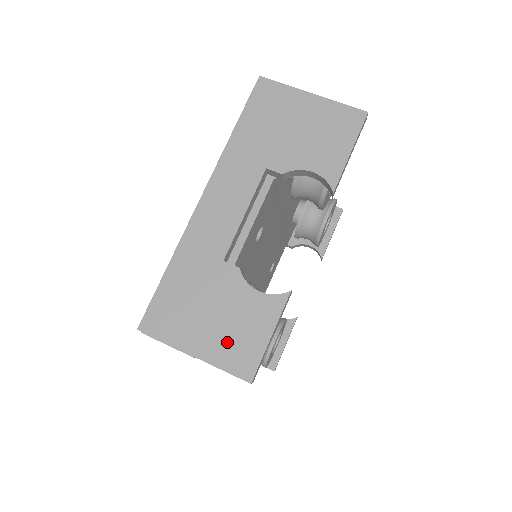
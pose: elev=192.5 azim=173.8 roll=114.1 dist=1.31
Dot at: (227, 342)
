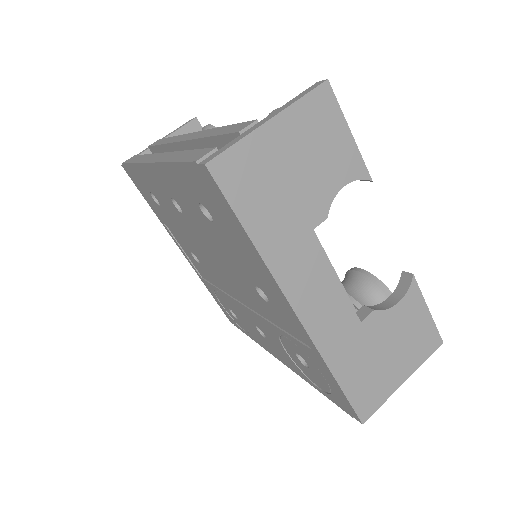
Dot at: (413, 349)
